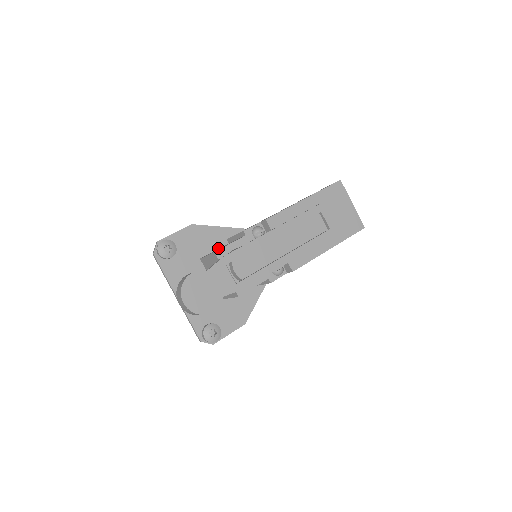
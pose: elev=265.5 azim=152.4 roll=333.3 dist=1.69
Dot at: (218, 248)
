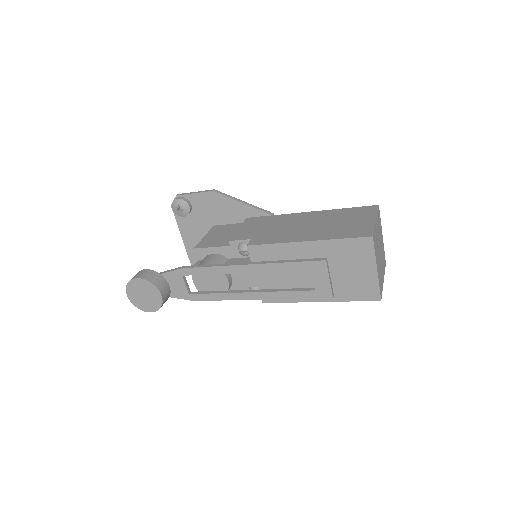
Dot at: (235, 223)
